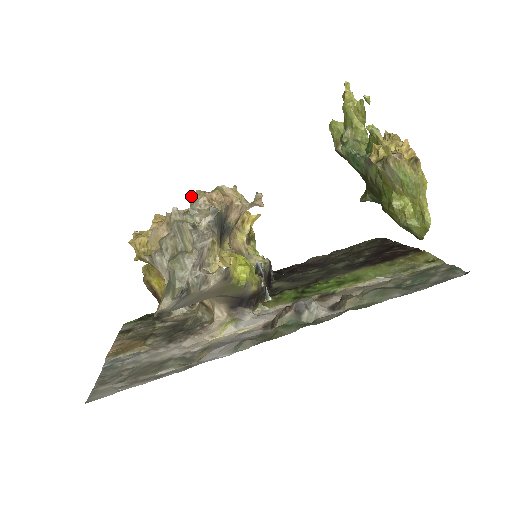
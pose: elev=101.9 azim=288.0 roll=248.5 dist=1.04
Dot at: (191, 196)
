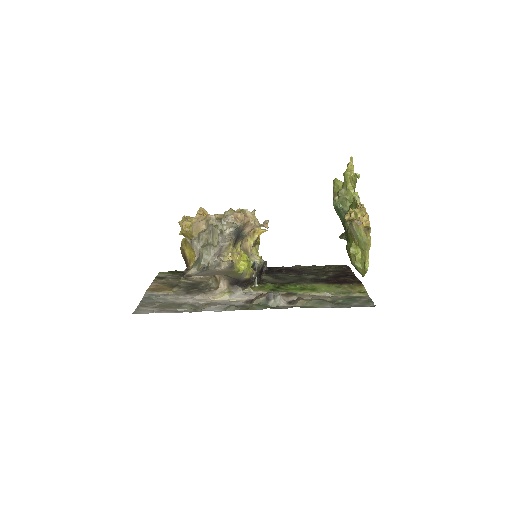
Dot at: (225, 211)
